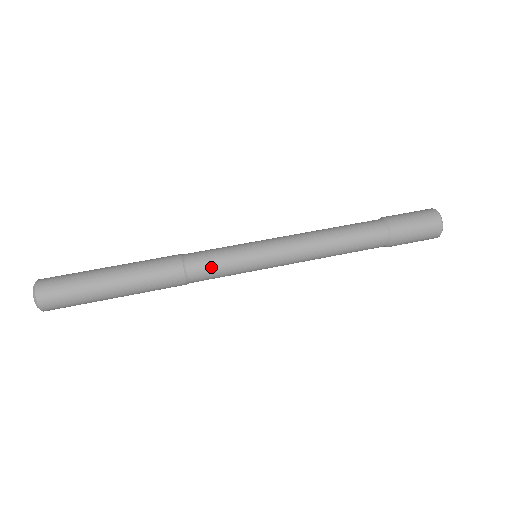
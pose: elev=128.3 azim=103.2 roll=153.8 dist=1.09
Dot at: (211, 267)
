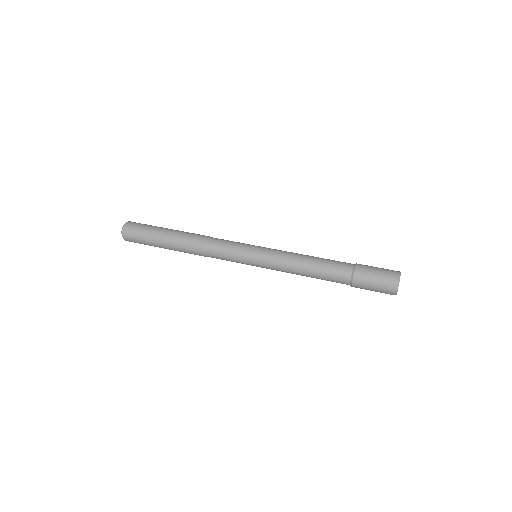
Dot at: (225, 241)
